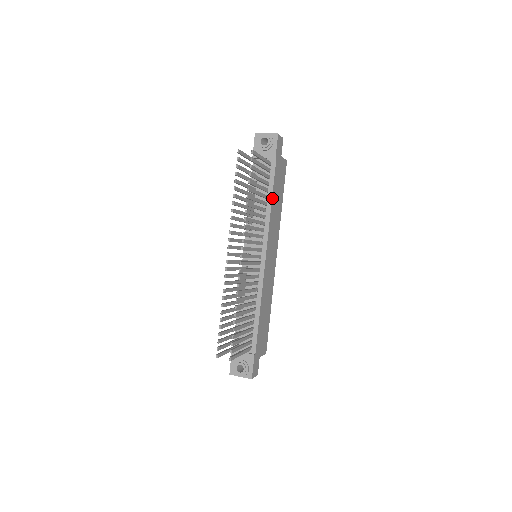
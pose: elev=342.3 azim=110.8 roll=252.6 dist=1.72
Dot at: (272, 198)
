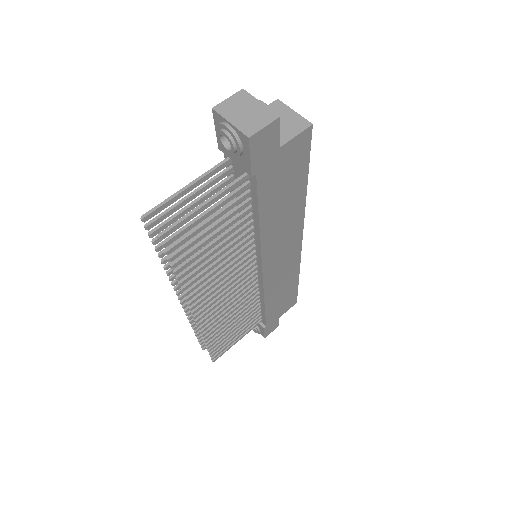
Dot at: (260, 219)
